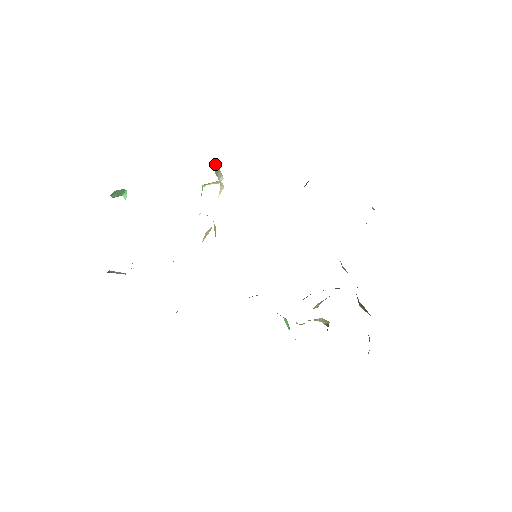
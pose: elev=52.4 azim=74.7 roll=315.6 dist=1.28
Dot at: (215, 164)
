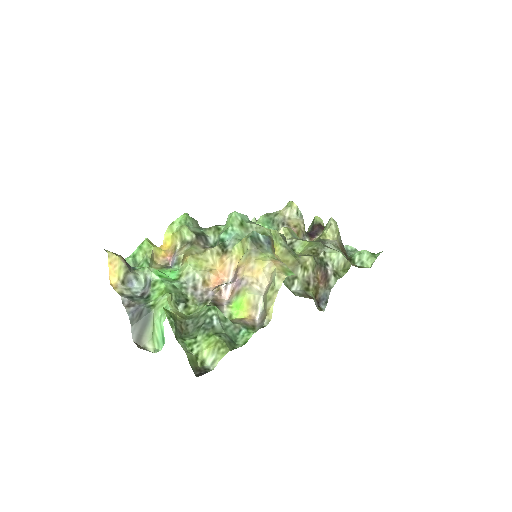
Dot at: (266, 311)
